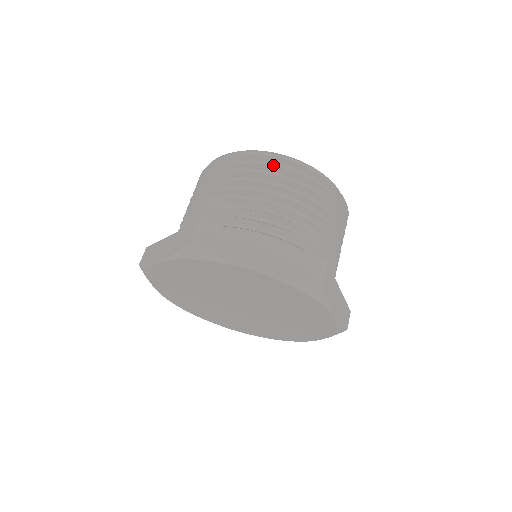
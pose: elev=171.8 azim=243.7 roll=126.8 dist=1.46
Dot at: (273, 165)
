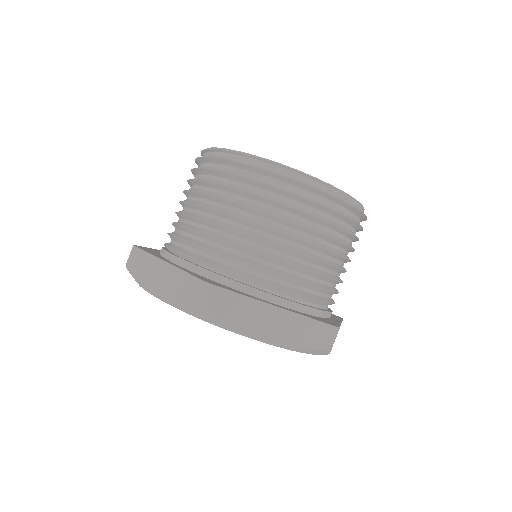
Dot at: (297, 190)
